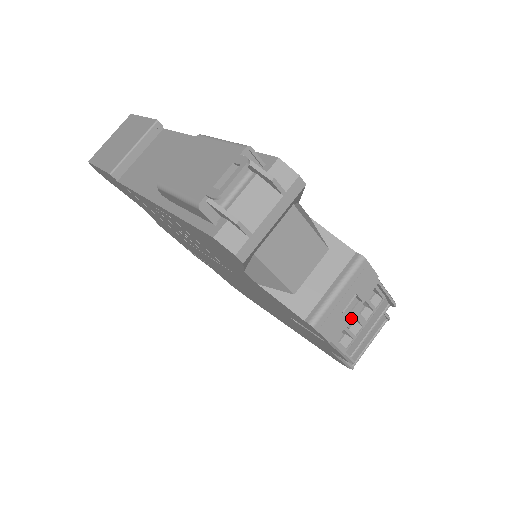
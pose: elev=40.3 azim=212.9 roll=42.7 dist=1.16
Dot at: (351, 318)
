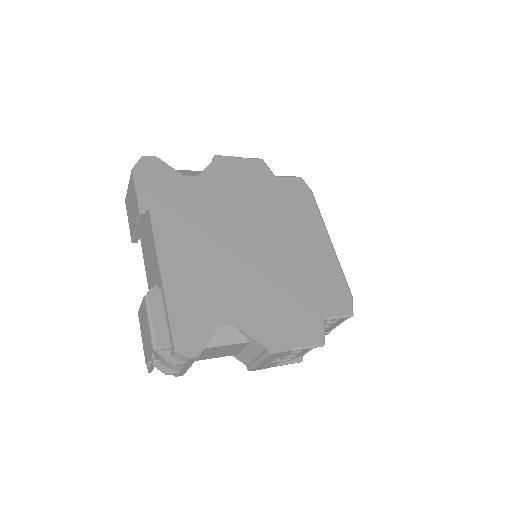
Dot at: occluded
